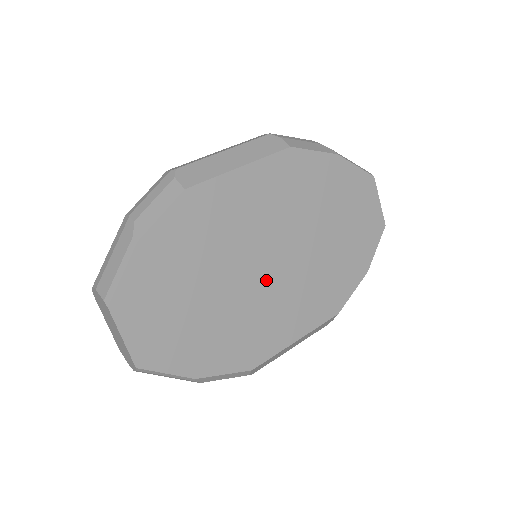
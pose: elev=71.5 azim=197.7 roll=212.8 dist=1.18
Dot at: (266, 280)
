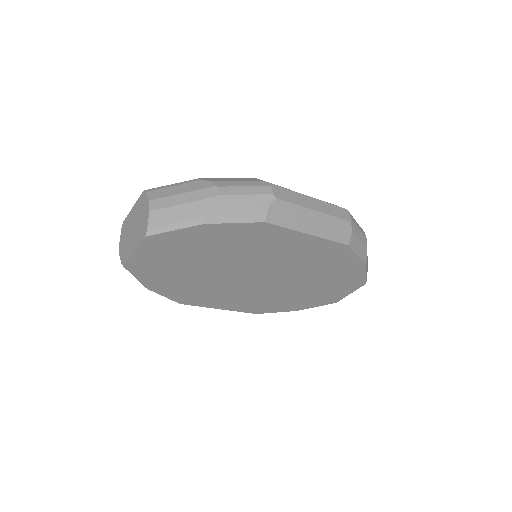
Dot at: (244, 281)
